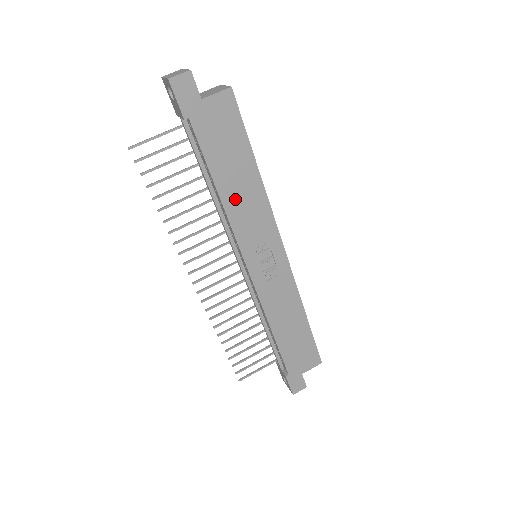
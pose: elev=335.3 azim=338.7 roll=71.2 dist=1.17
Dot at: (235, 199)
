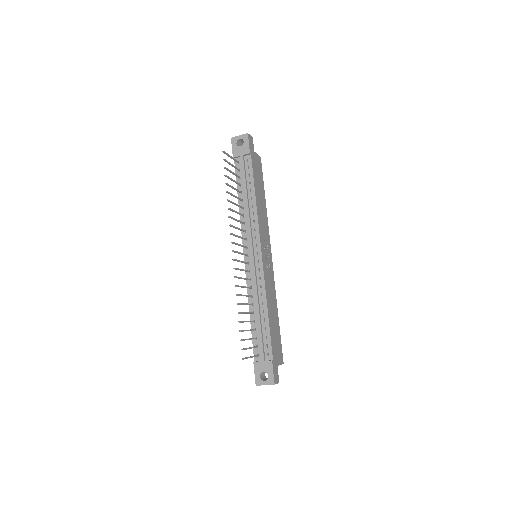
Dot at: (259, 207)
